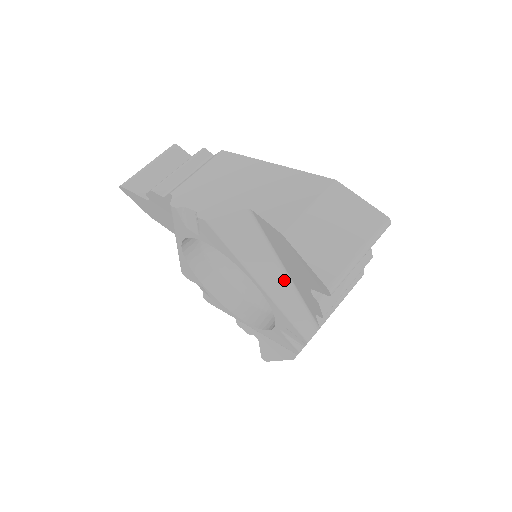
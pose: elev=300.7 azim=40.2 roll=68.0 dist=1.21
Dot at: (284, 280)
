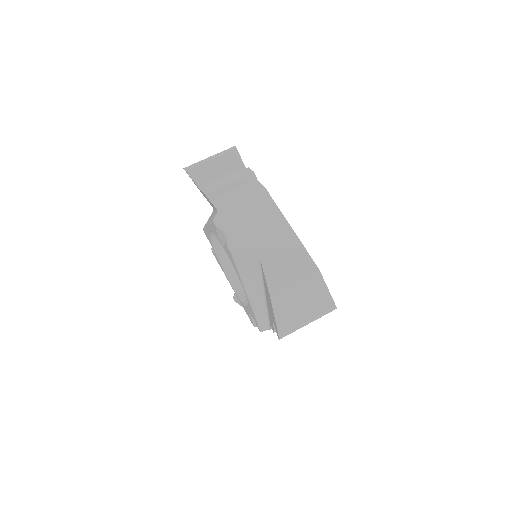
Dot at: (262, 299)
